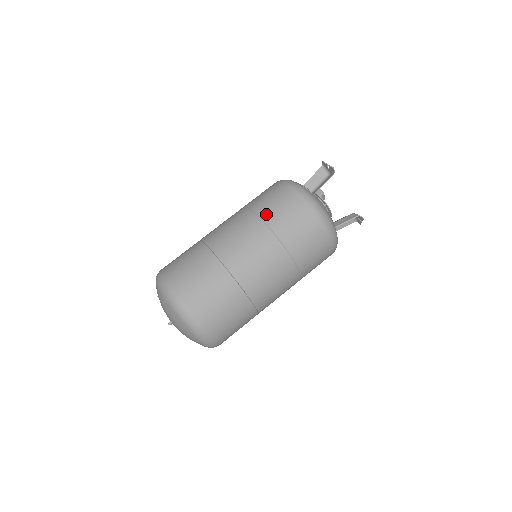
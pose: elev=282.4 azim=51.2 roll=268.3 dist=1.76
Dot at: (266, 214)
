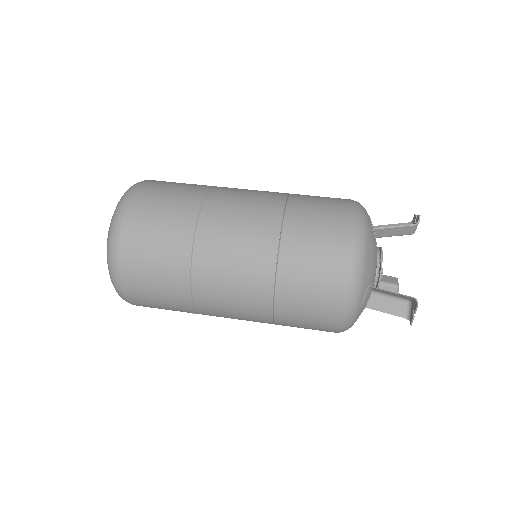
Dot at: (299, 195)
